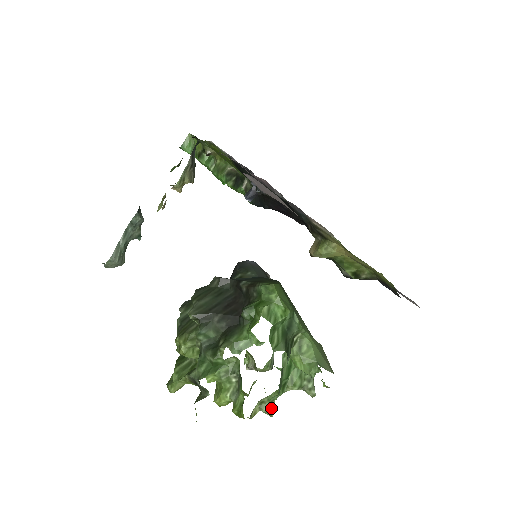
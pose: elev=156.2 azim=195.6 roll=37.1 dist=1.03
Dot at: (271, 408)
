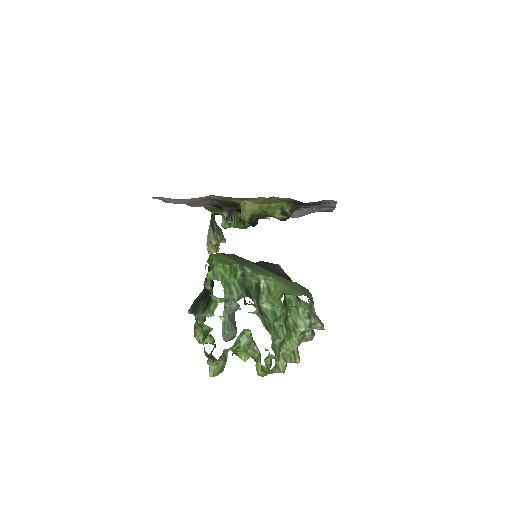
Dot at: (294, 356)
